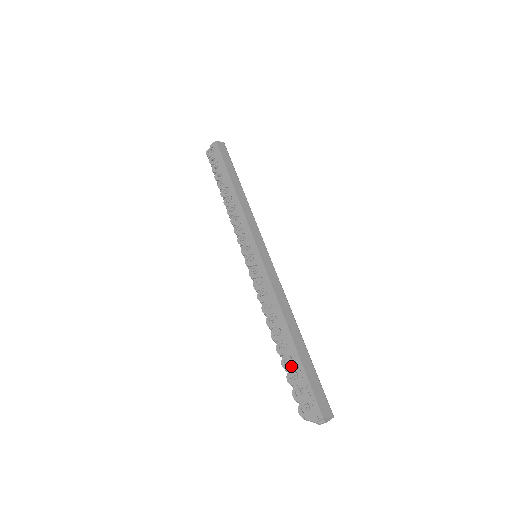
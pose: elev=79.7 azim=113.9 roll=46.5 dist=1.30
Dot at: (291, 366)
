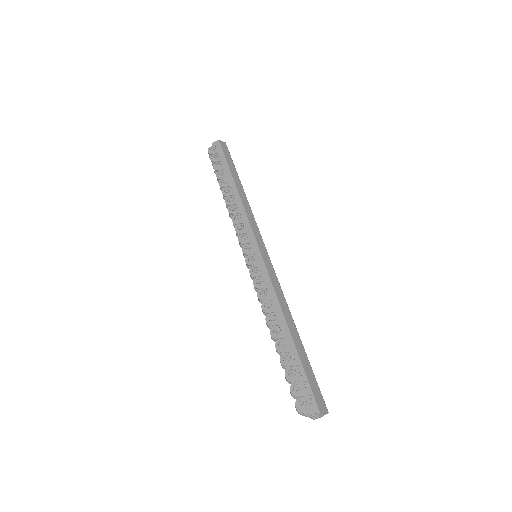
Dot at: (290, 363)
